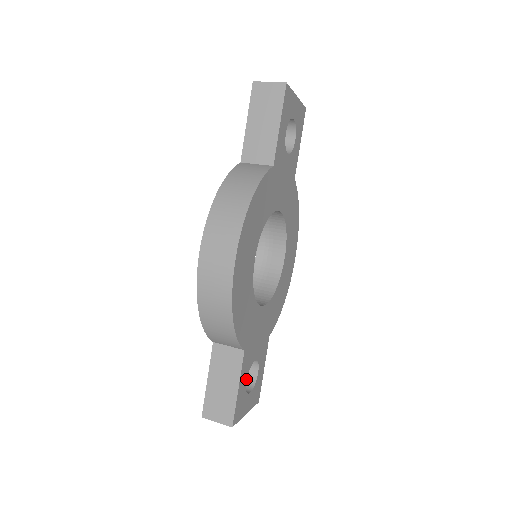
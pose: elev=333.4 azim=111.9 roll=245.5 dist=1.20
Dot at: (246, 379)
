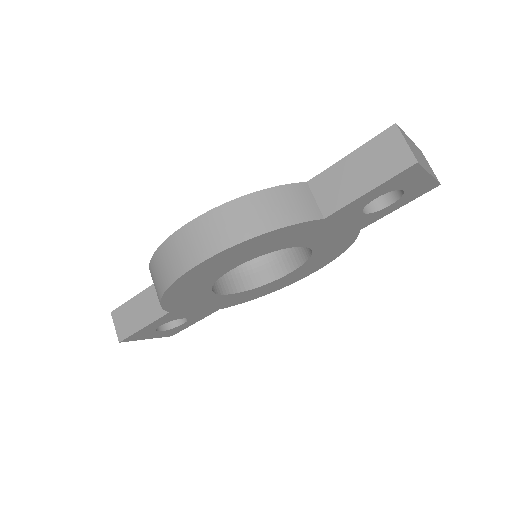
Dot at: (160, 325)
